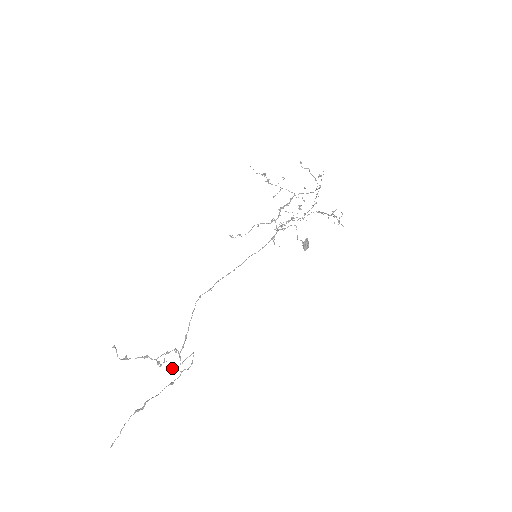
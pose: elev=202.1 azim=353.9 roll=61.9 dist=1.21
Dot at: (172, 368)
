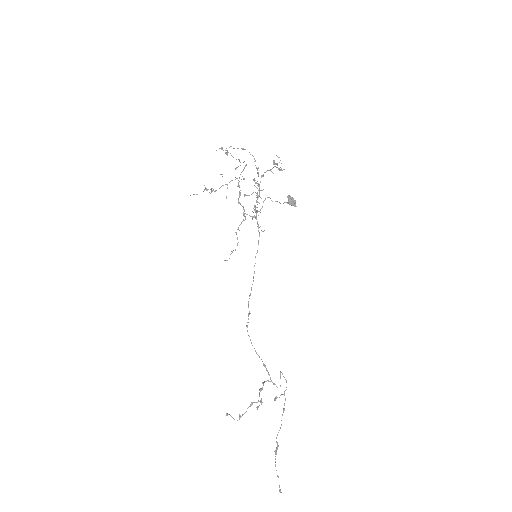
Dot at: (274, 398)
